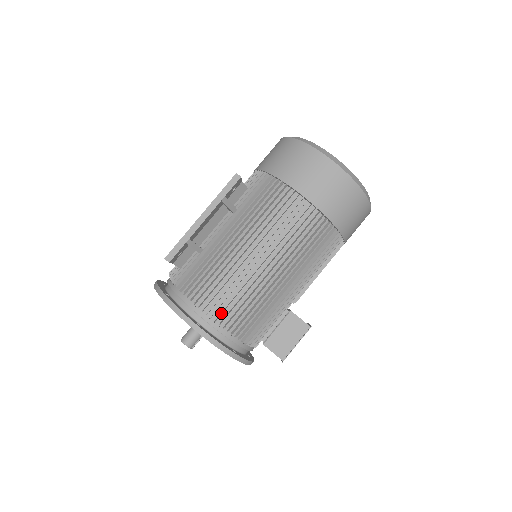
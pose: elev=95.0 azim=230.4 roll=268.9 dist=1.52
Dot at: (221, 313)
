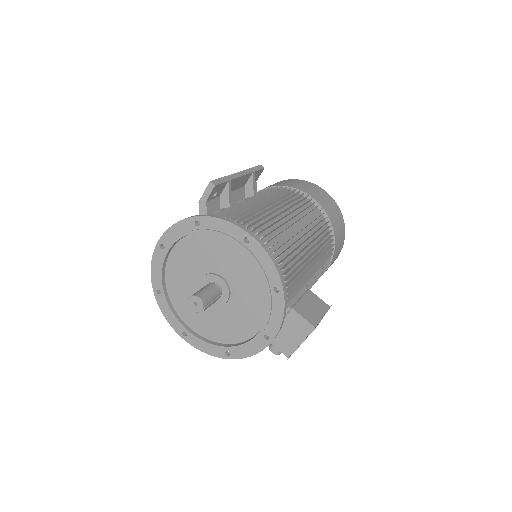
Dot at: (269, 239)
